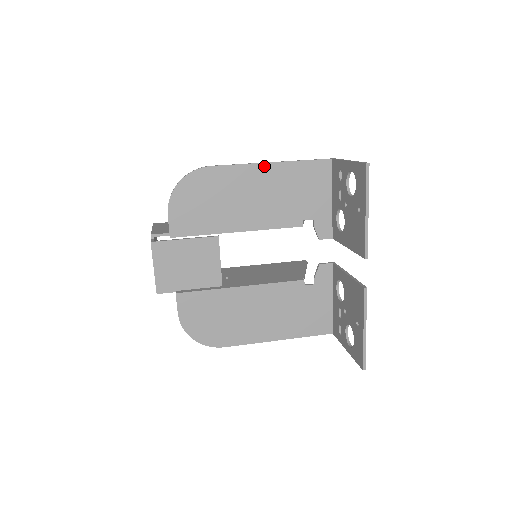
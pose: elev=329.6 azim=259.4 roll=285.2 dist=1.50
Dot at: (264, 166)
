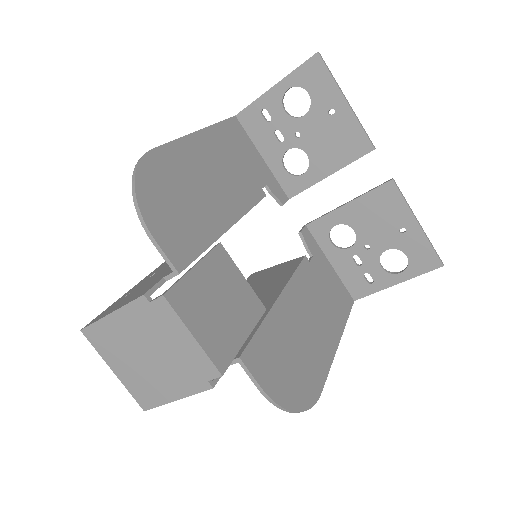
Dot at: (197, 136)
